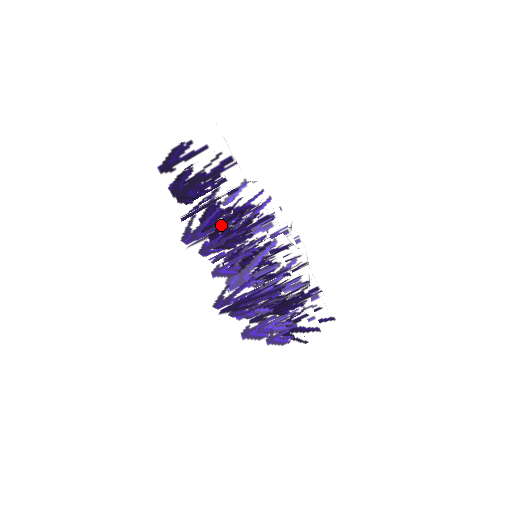
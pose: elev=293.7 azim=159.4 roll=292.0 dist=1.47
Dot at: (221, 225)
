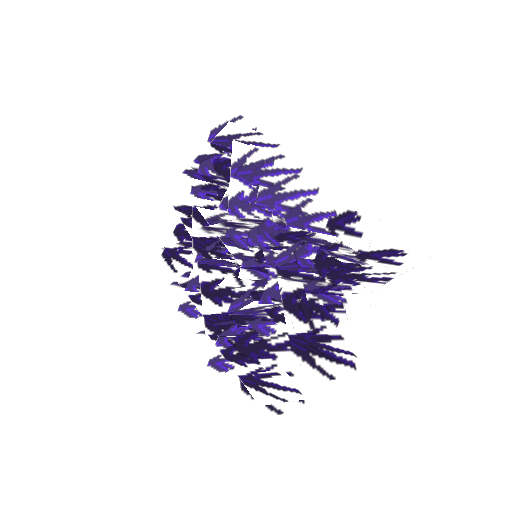
Dot at: (324, 335)
